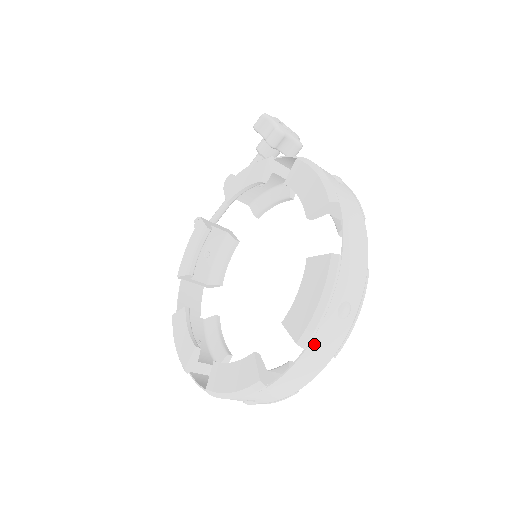
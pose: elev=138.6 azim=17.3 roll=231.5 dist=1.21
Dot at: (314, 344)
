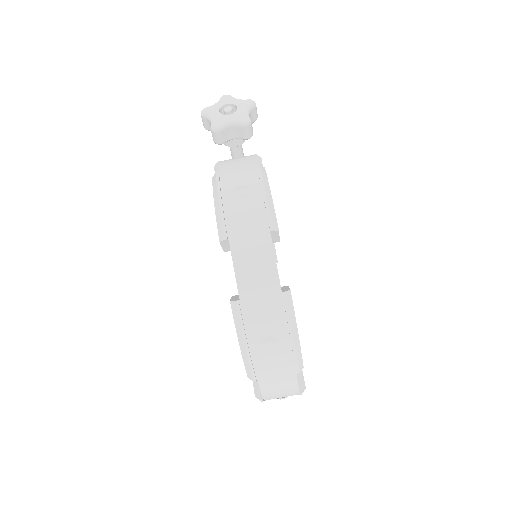
Dot at: (262, 375)
